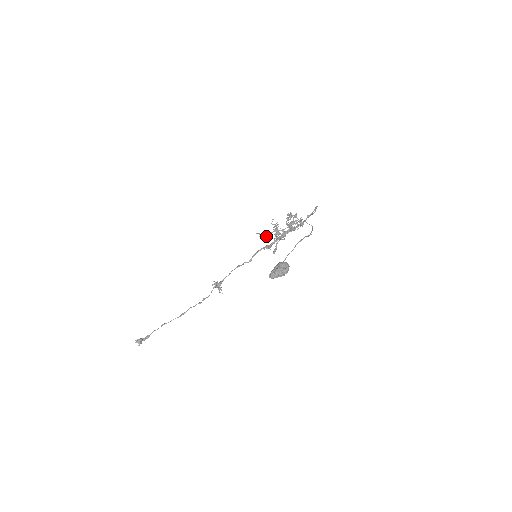
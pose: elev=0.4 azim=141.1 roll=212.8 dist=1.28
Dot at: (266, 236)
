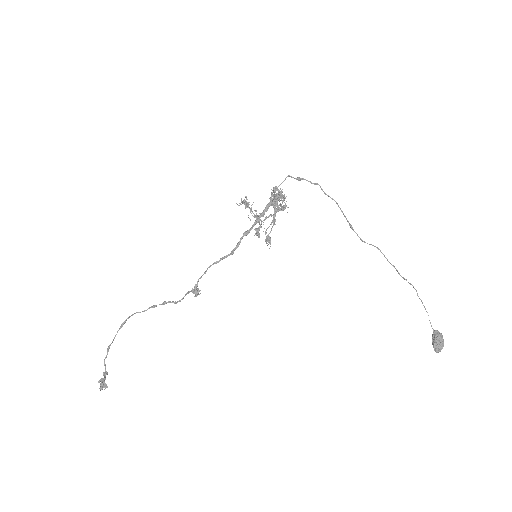
Dot at: (258, 230)
